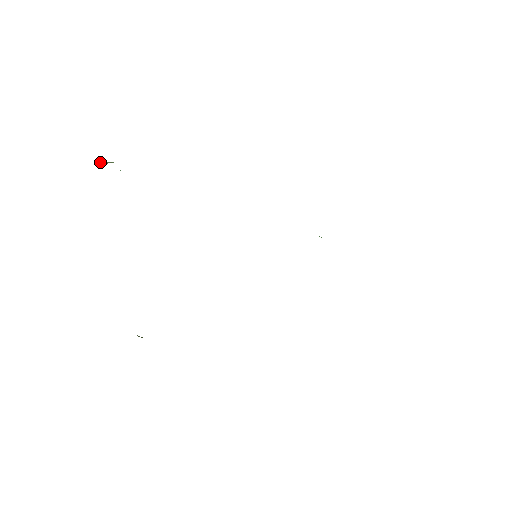
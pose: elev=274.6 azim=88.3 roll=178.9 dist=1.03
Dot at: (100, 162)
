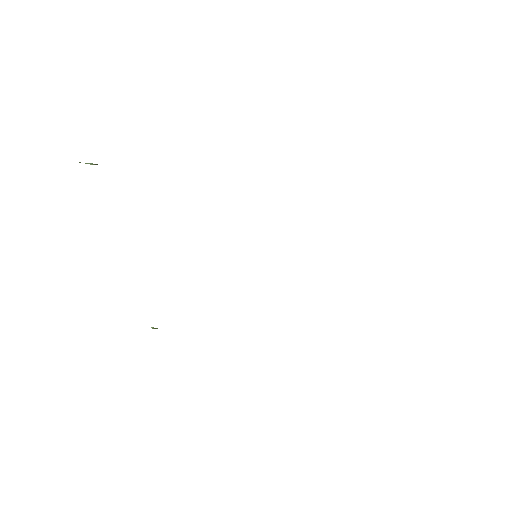
Dot at: (87, 163)
